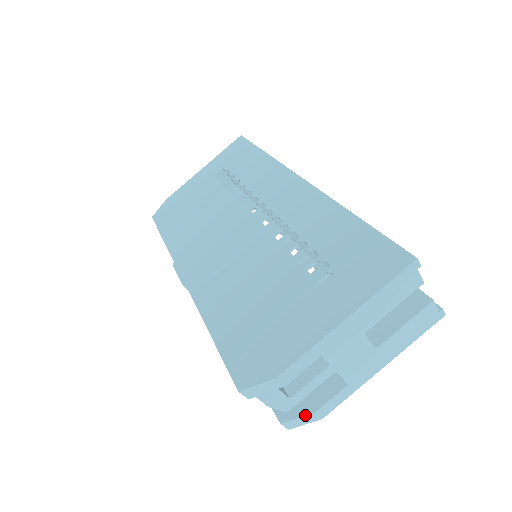
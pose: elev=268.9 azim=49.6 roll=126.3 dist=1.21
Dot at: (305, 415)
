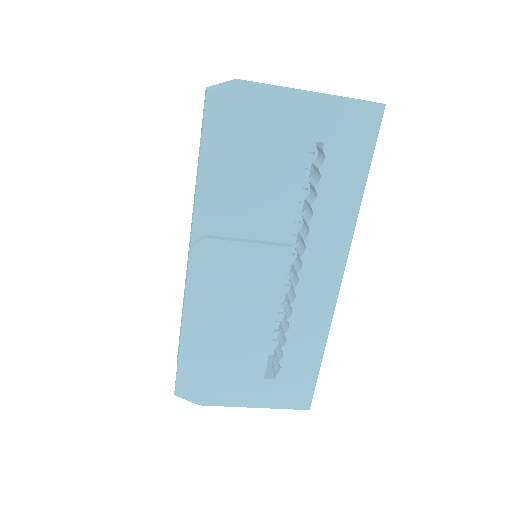
Dot at: occluded
